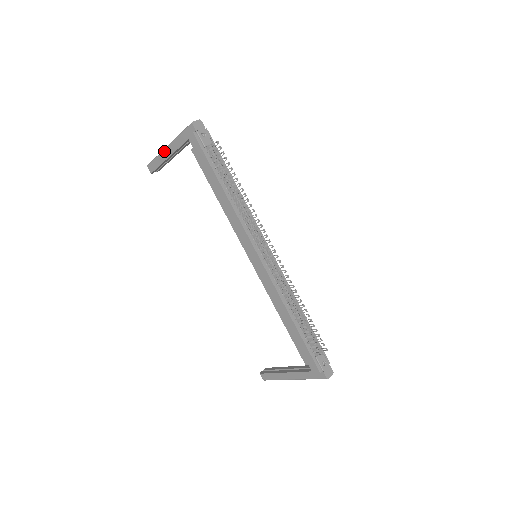
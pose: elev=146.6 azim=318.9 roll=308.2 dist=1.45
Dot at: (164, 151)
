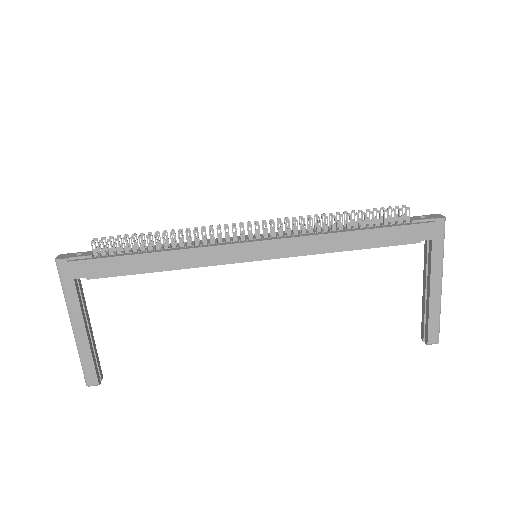
Dot at: (76, 337)
